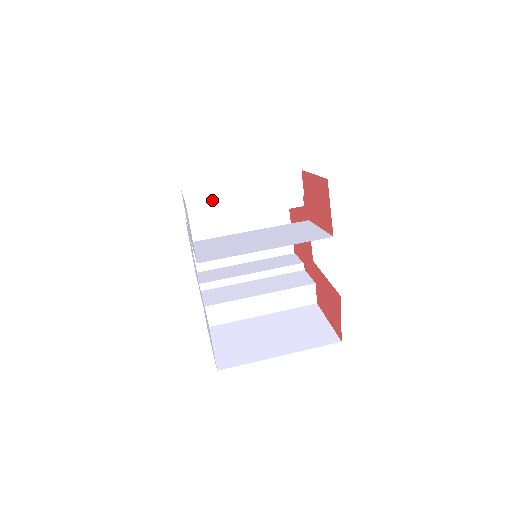
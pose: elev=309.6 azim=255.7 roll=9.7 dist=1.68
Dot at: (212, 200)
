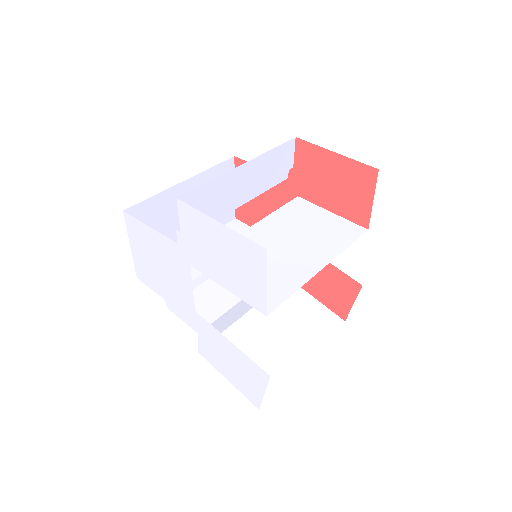
Dot at: (210, 200)
